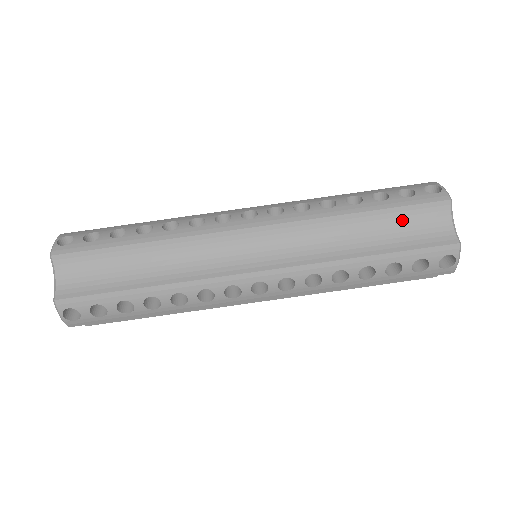
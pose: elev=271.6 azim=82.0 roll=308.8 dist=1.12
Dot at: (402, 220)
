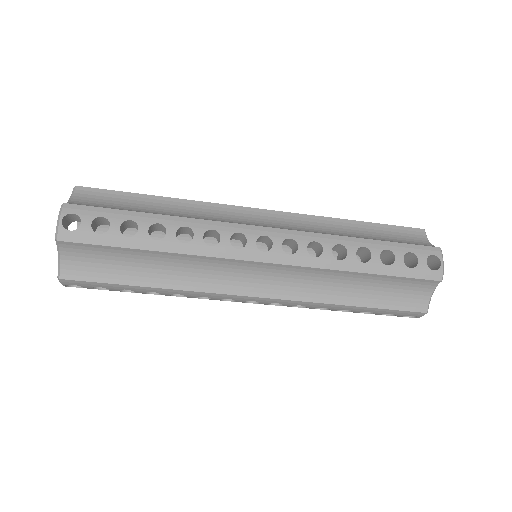
Dot at: (394, 284)
